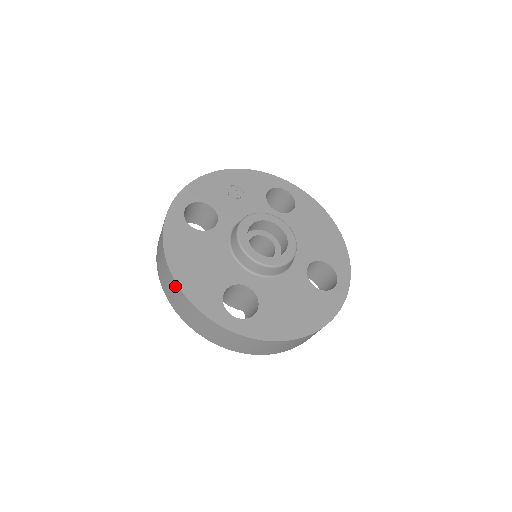
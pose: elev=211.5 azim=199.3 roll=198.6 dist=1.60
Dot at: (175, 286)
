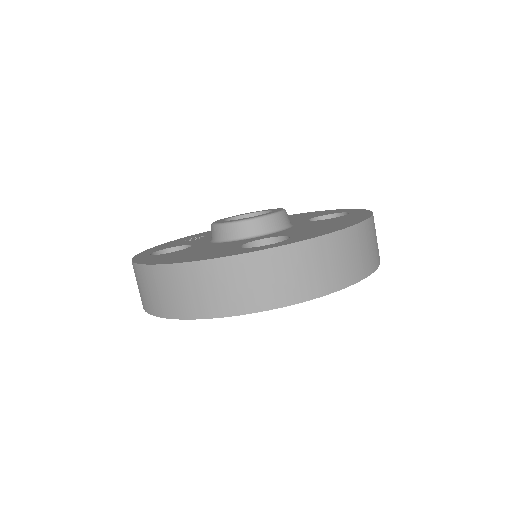
Dot at: (180, 271)
